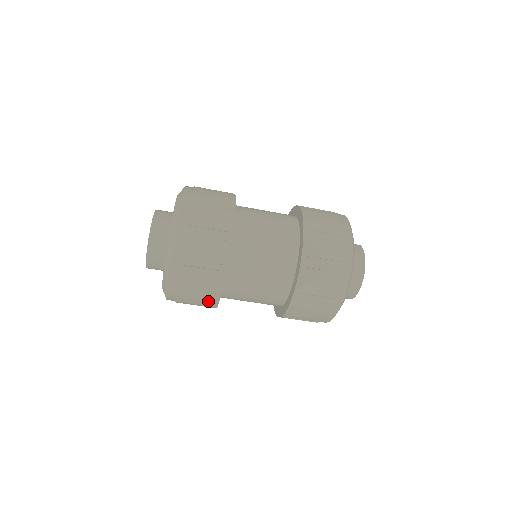
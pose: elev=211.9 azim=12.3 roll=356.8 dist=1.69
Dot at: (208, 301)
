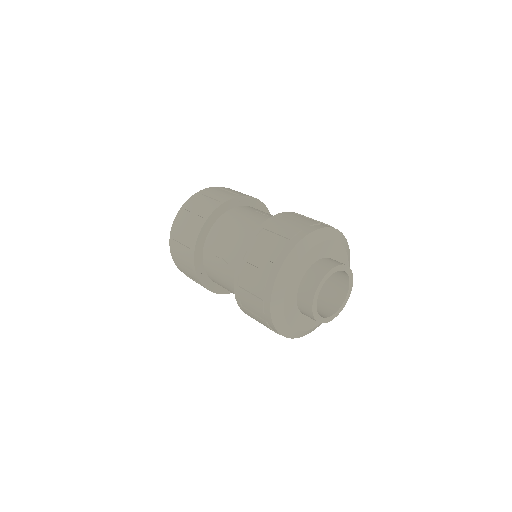
Dot at: occluded
